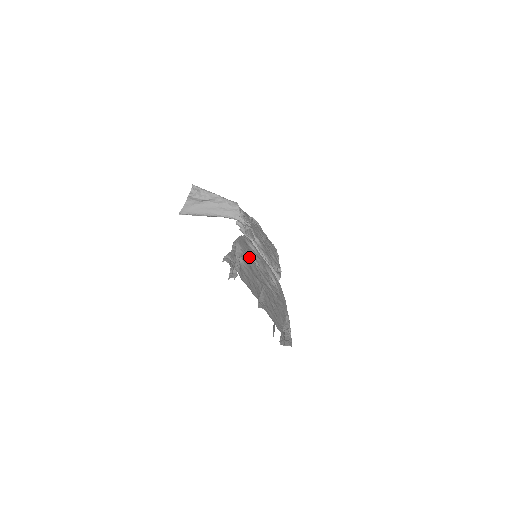
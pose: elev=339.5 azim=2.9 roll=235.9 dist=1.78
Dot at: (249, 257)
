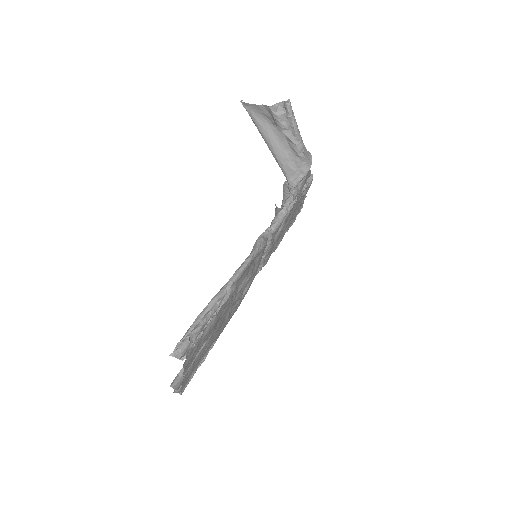
Dot at: (234, 294)
